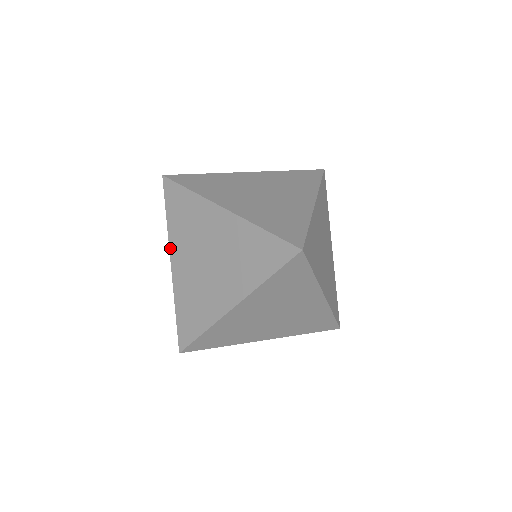
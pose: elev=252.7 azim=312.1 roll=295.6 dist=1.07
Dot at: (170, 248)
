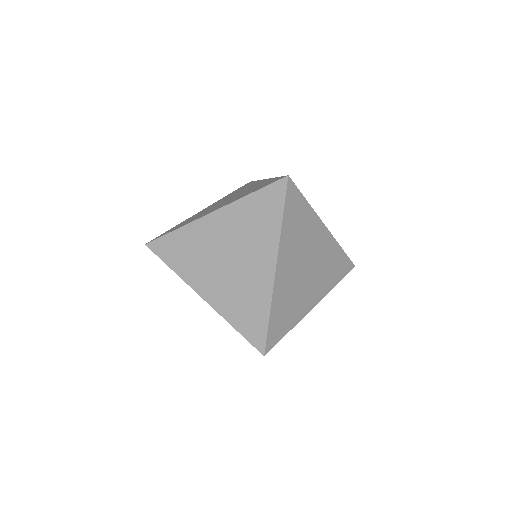
Dot at: occluded
